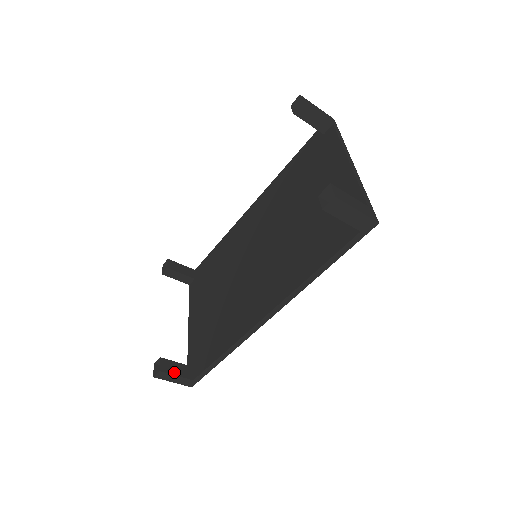
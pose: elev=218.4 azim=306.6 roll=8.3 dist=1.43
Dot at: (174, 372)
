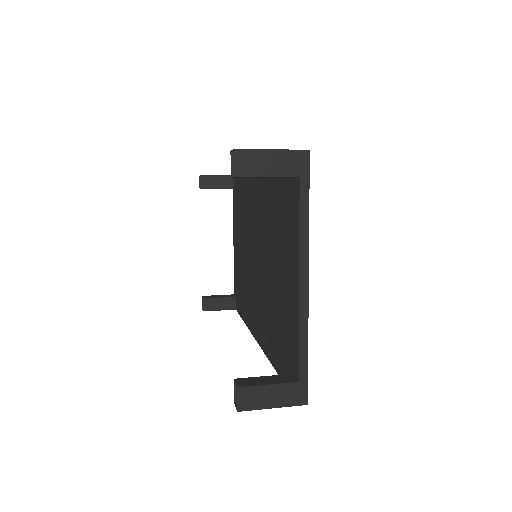
Dot at: (217, 308)
